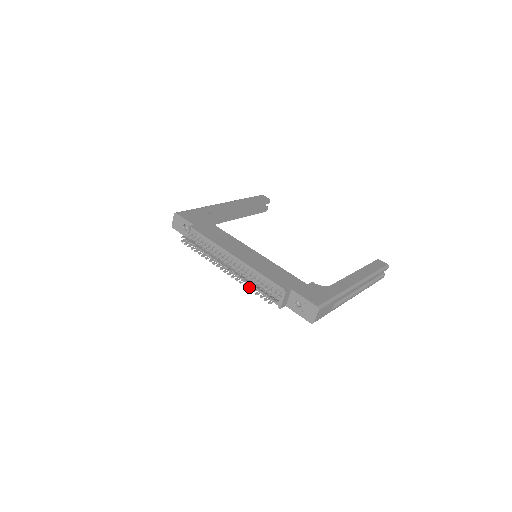
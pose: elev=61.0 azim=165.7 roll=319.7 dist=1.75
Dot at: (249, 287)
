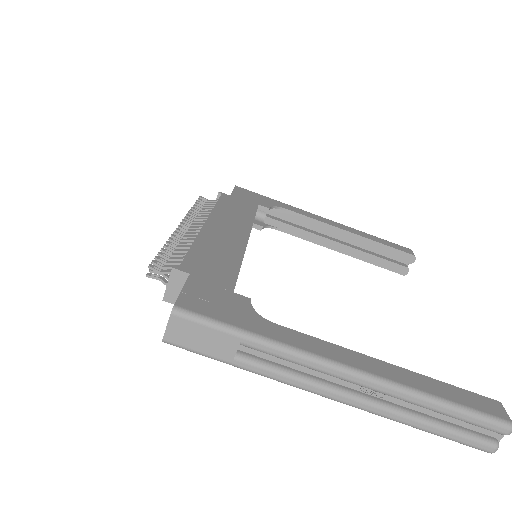
Dot at: (164, 253)
